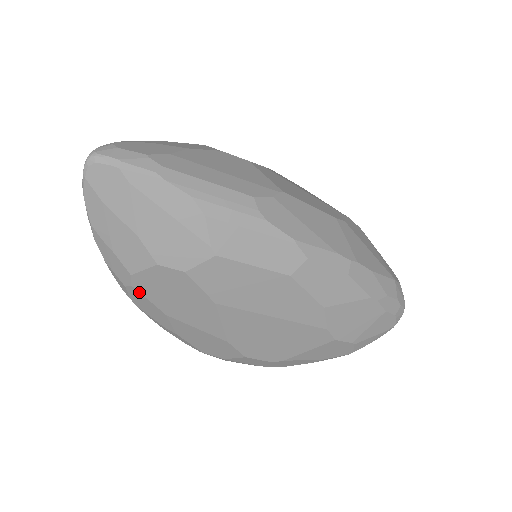
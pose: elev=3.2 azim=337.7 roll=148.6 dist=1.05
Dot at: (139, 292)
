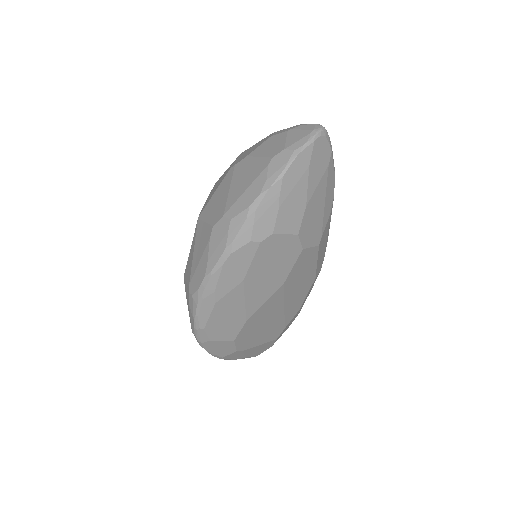
Dot at: (256, 251)
